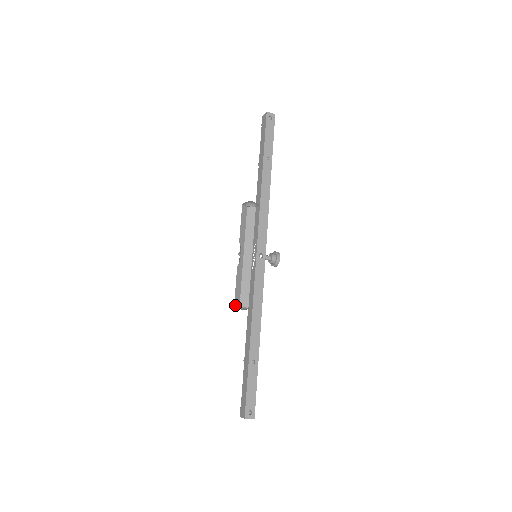
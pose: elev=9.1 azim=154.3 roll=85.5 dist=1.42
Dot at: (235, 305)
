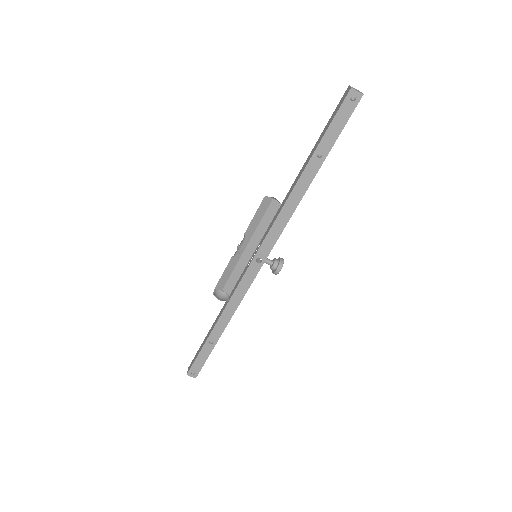
Dot at: (216, 288)
